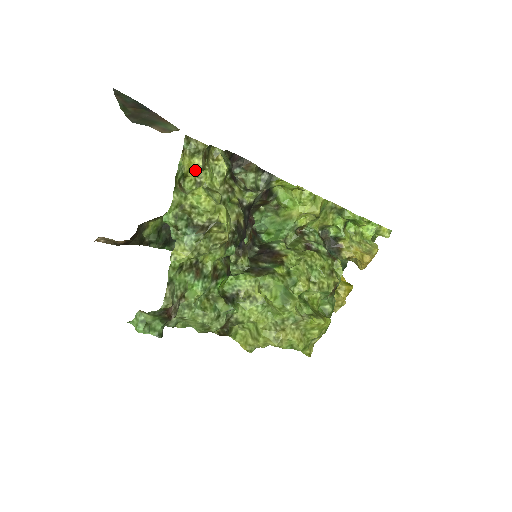
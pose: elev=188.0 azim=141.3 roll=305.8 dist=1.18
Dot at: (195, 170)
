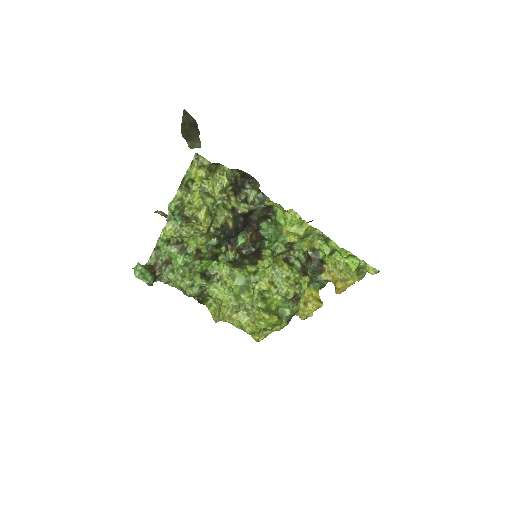
Dot at: (201, 178)
